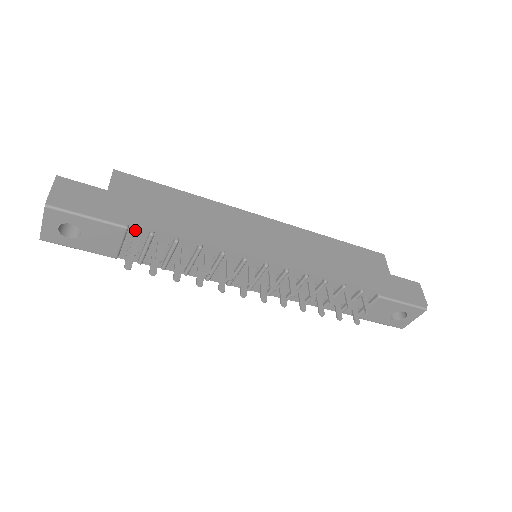
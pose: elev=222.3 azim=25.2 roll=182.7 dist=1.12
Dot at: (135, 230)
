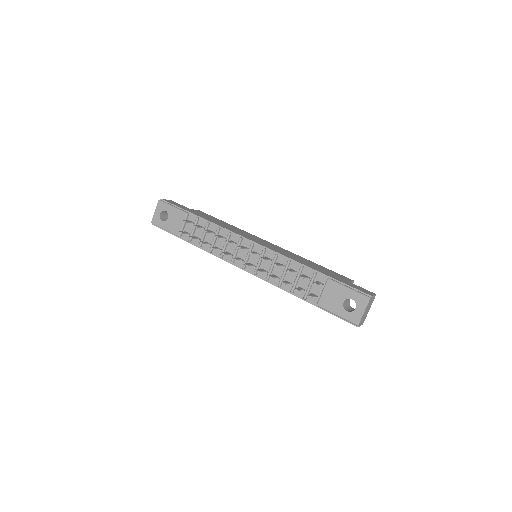
Dot at: (191, 217)
